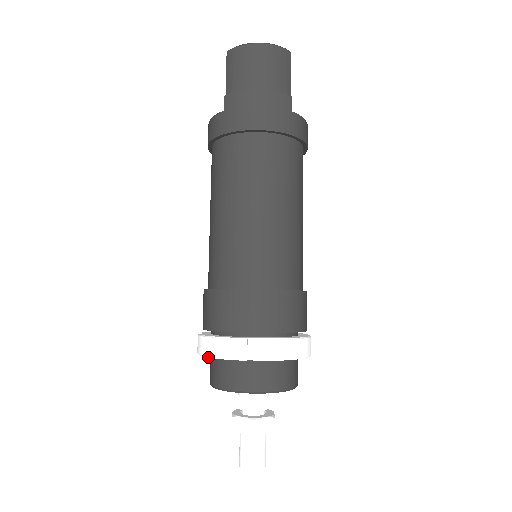
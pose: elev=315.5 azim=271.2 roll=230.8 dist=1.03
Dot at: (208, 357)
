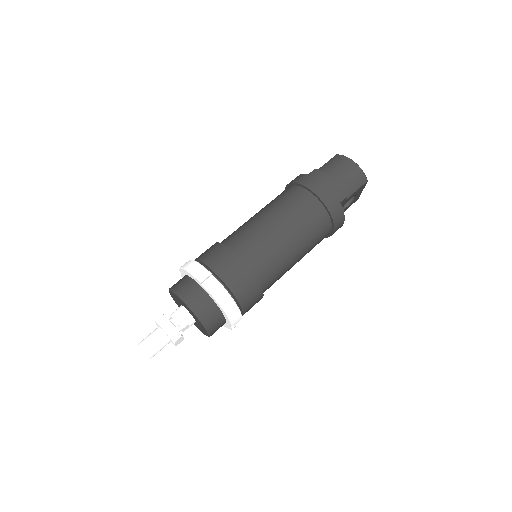
Dot at: (184, 269)
